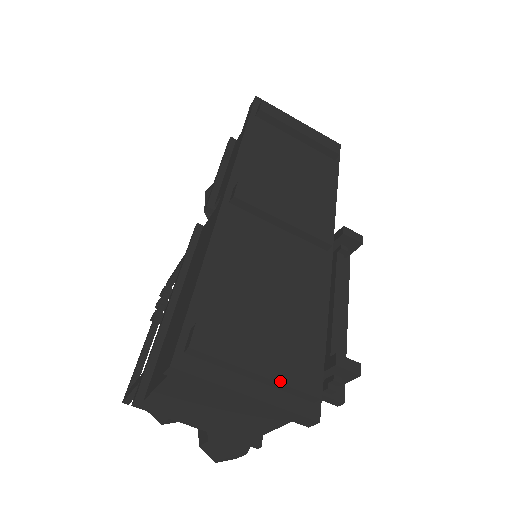
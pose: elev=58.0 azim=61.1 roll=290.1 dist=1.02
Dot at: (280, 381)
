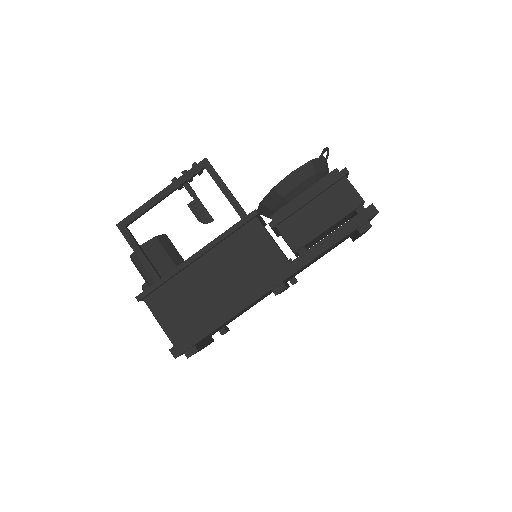
Dot at: occluded
